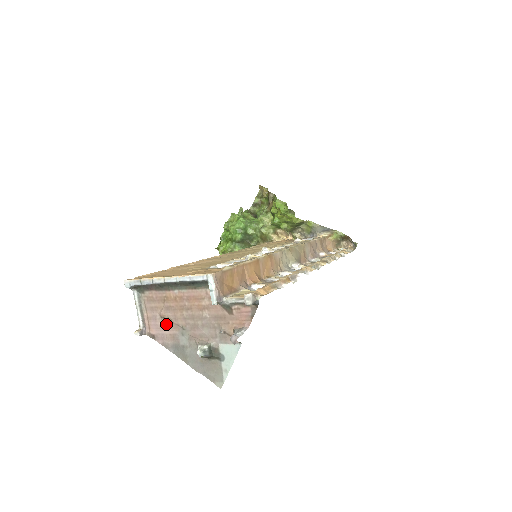
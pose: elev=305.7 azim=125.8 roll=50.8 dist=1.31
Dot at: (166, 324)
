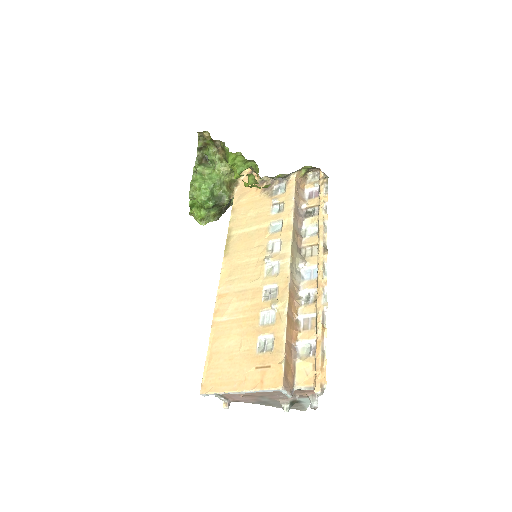
Dot at: (246, 397)
